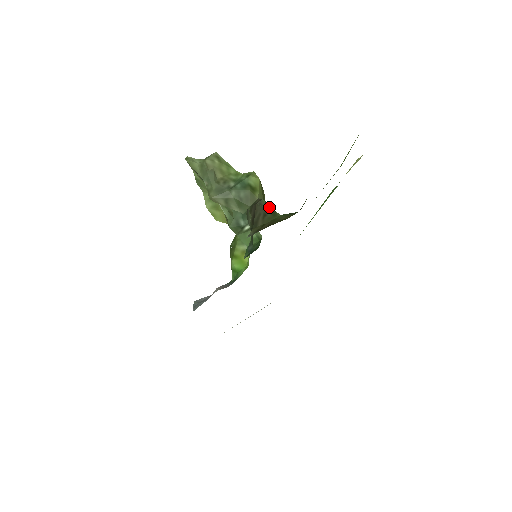
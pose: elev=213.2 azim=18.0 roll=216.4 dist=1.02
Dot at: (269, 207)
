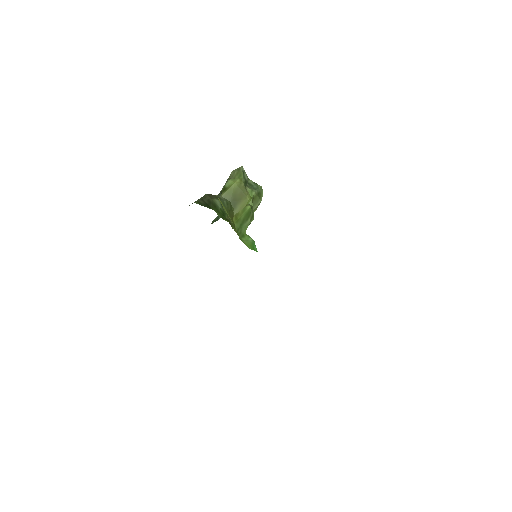
Dot at: (204, 199)
